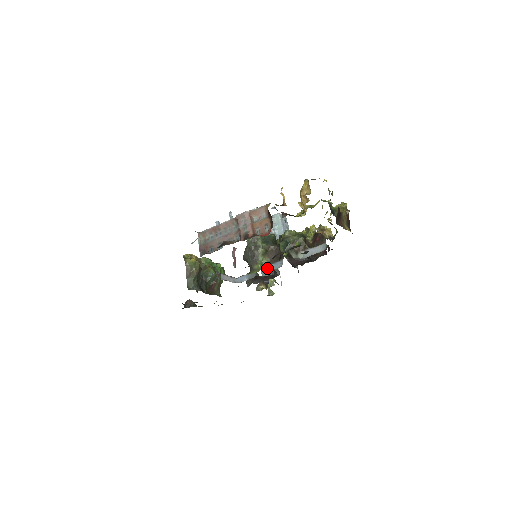
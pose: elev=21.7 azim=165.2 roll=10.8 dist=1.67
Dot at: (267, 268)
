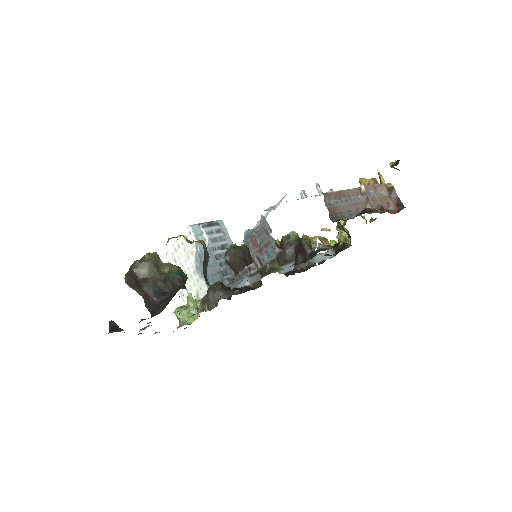
Dot at: occluded
